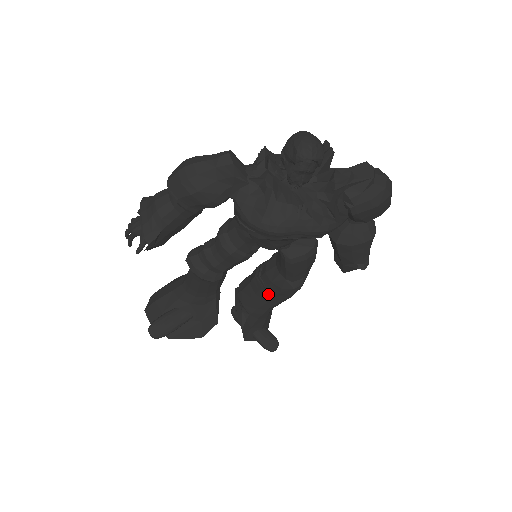
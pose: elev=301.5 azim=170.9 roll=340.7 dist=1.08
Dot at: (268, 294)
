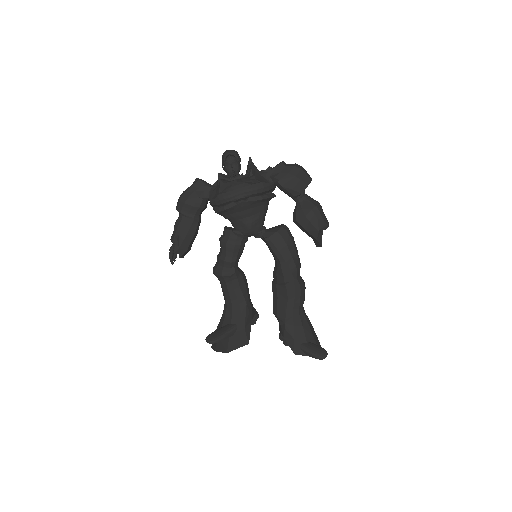
Dot at: (282, 289)
